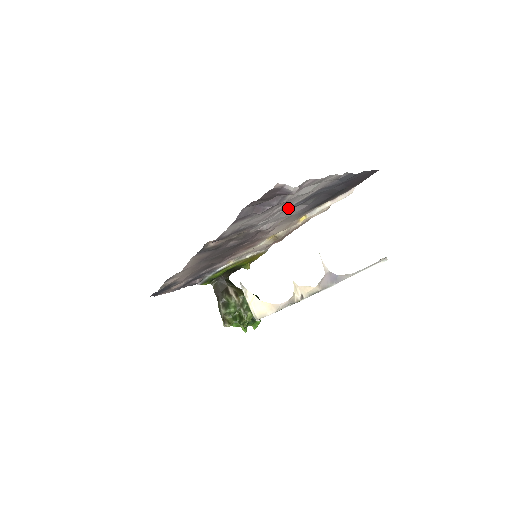
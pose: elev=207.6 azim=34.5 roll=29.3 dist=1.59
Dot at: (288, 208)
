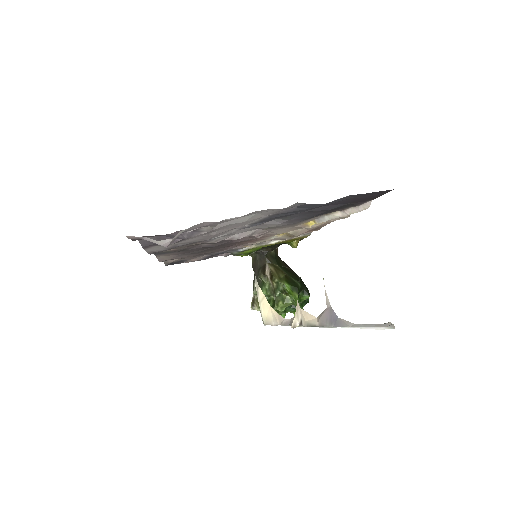
Dot at: (245, 226)
